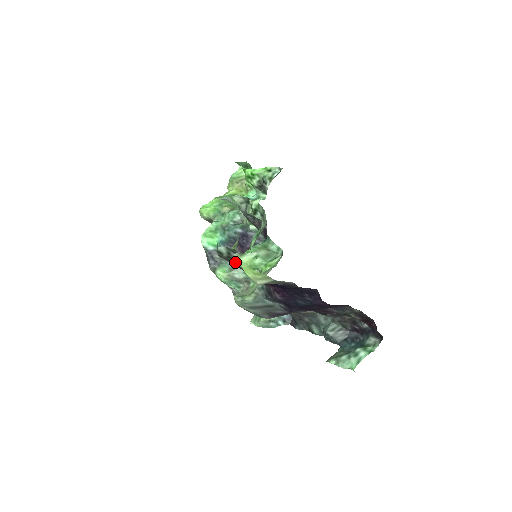
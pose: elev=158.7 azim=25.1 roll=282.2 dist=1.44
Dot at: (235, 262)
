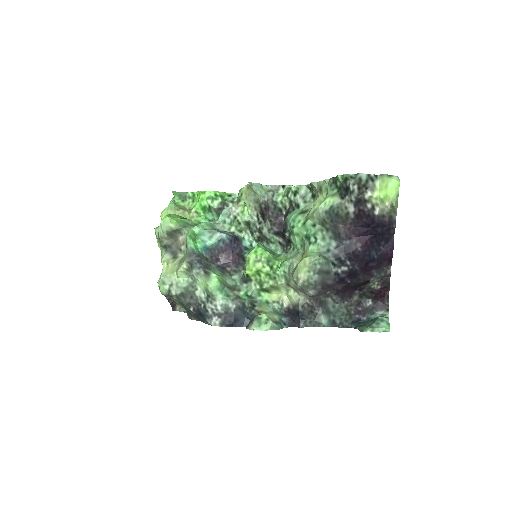
Dot at: (365, 193)
